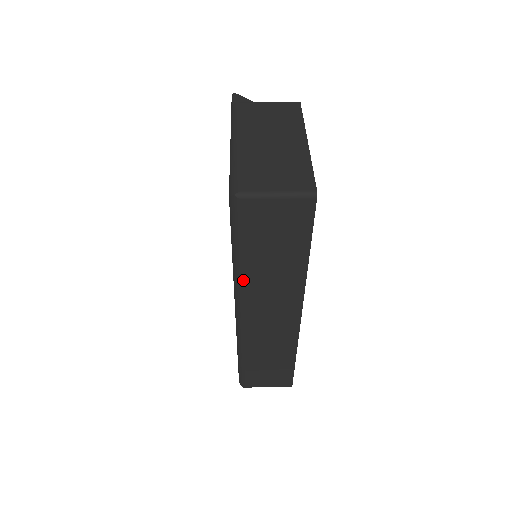
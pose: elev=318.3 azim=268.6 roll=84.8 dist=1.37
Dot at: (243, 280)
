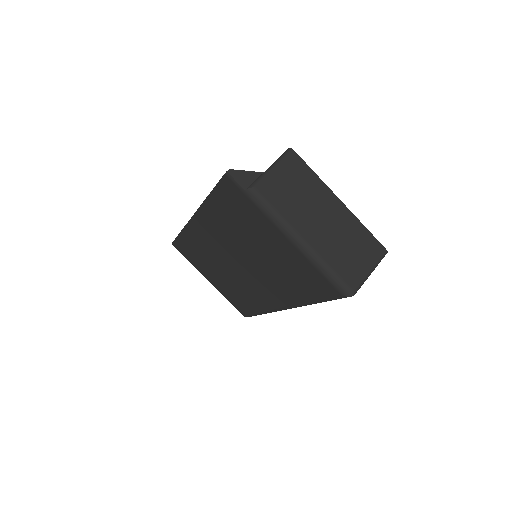
Dot at: occluded
